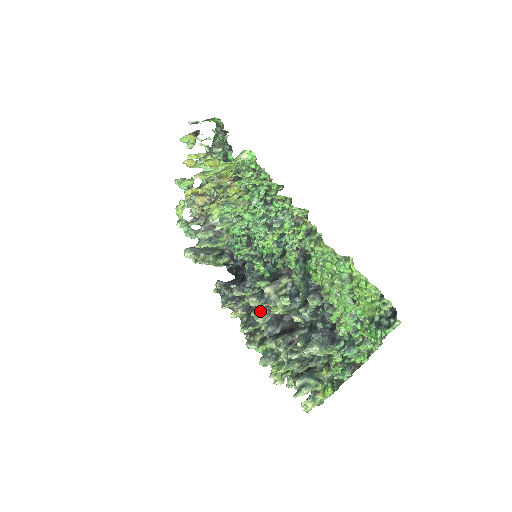
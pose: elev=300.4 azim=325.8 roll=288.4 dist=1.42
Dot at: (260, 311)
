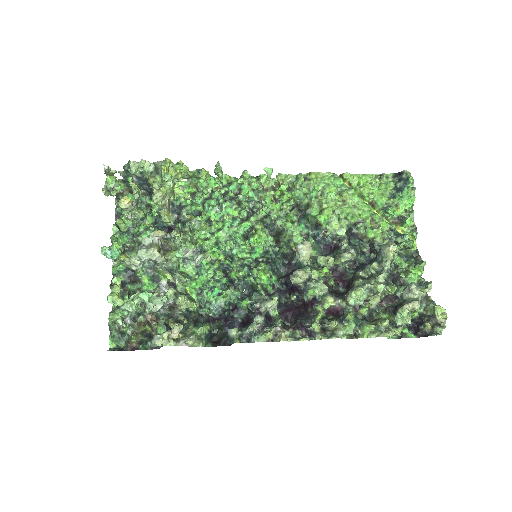
Dot at: (314, 280)
